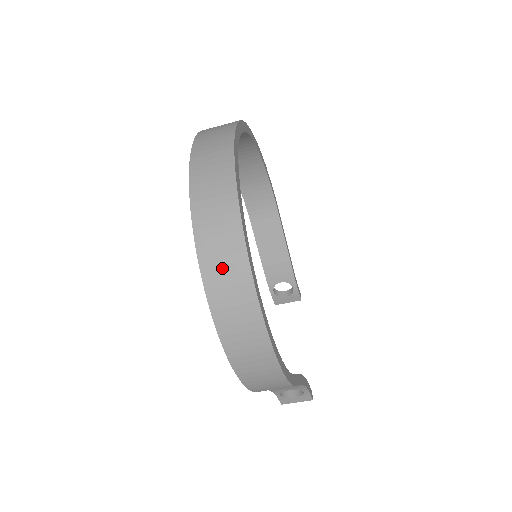
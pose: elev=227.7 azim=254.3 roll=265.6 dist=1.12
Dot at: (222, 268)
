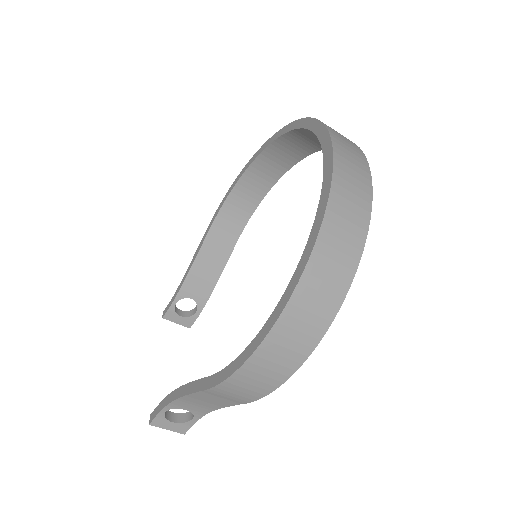
Dot at: (339, 240)
